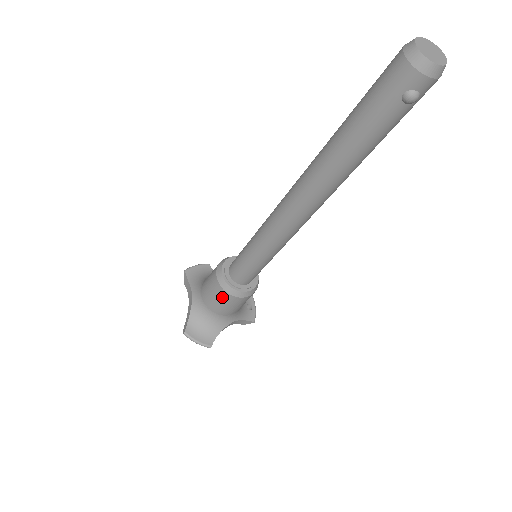
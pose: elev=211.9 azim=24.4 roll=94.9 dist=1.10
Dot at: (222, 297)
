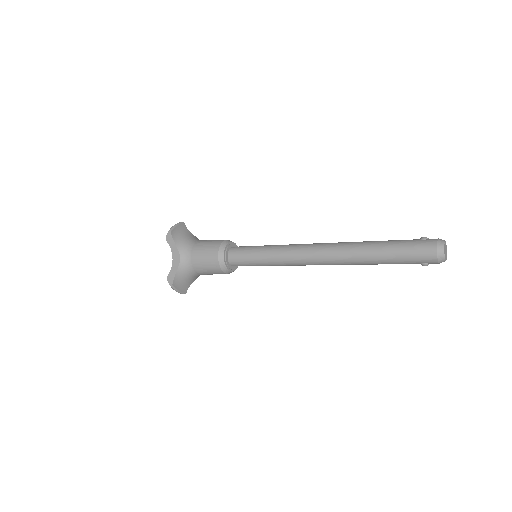
Dot at: (215, 271)
